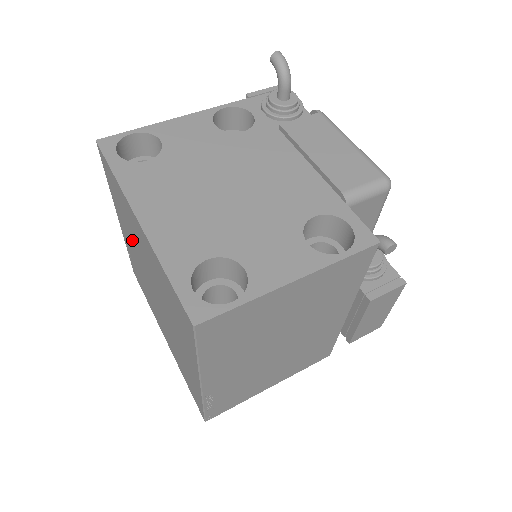
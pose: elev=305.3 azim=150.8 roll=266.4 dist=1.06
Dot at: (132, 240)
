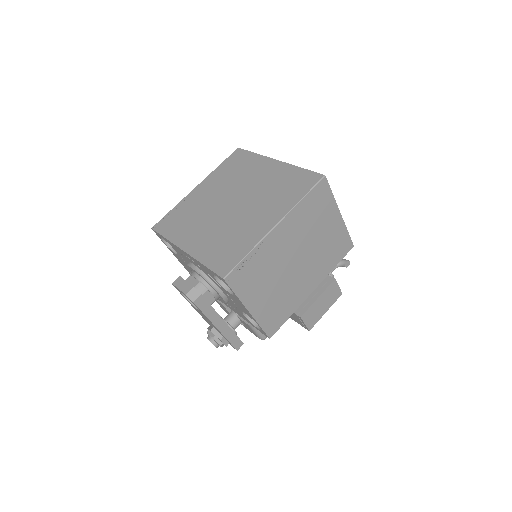
Dot at: (225, 185)
